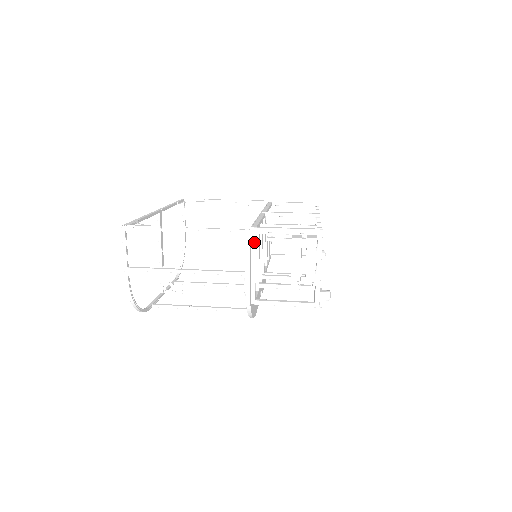
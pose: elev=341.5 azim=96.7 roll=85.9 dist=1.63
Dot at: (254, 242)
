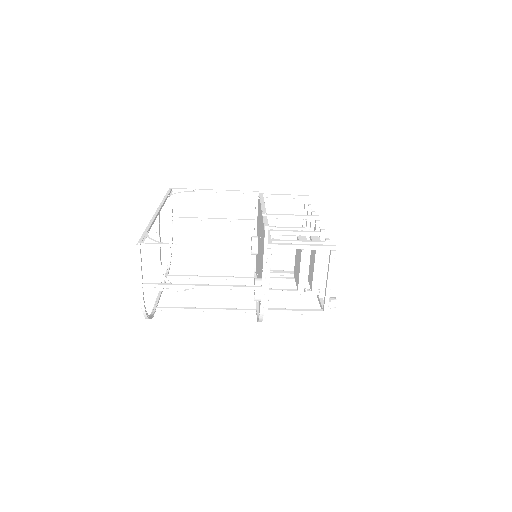
Dot at: (270, 258)
